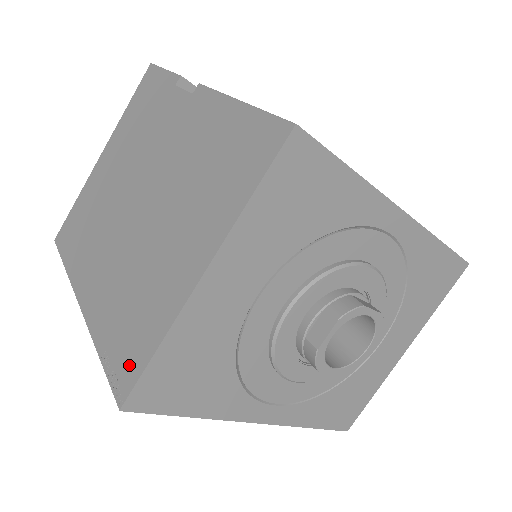
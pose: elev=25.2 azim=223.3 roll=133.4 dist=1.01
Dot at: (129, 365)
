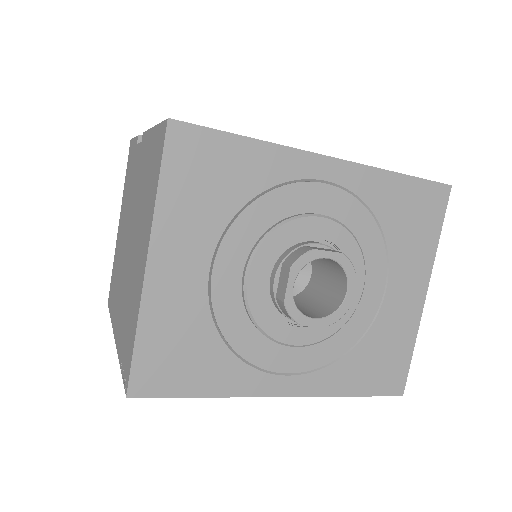
Dot at: (128, 360)
